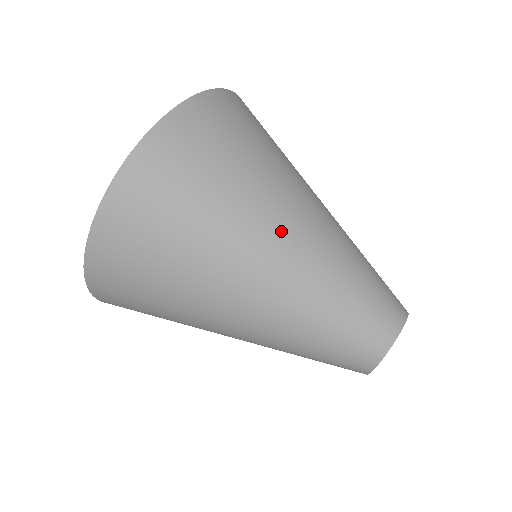
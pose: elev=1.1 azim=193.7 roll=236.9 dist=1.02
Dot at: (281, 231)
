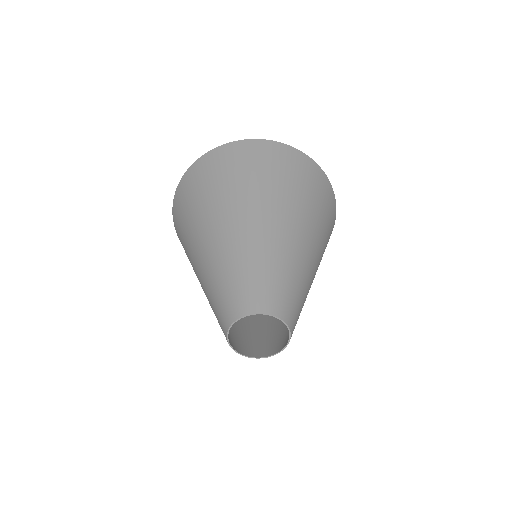
Dot at: (313, 241)
